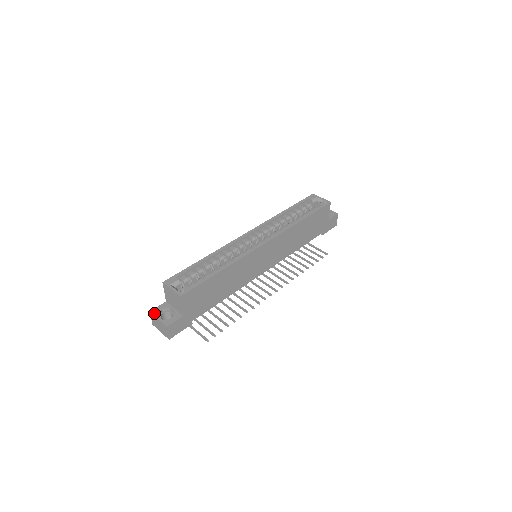
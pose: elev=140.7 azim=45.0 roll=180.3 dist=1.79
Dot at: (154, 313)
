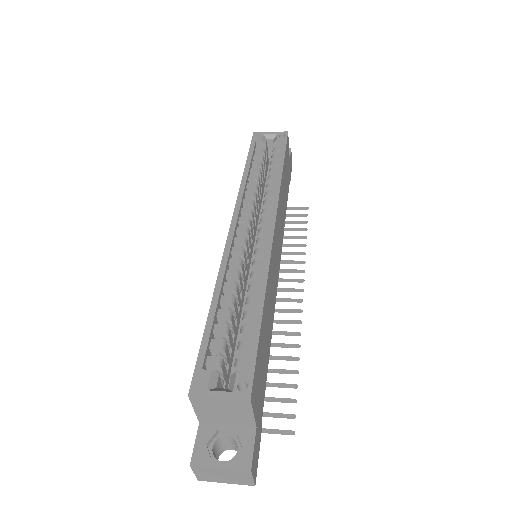
Dot at: (201, 462)
